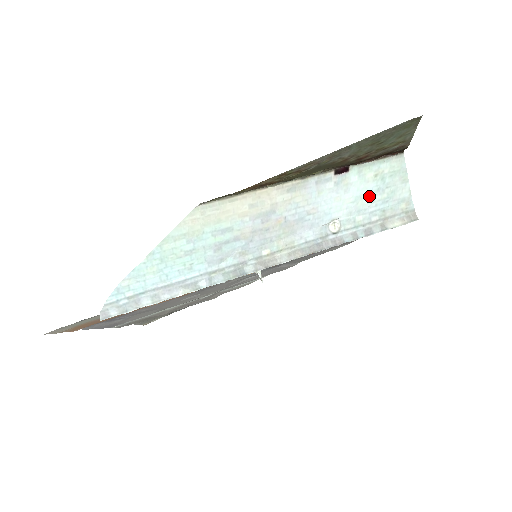
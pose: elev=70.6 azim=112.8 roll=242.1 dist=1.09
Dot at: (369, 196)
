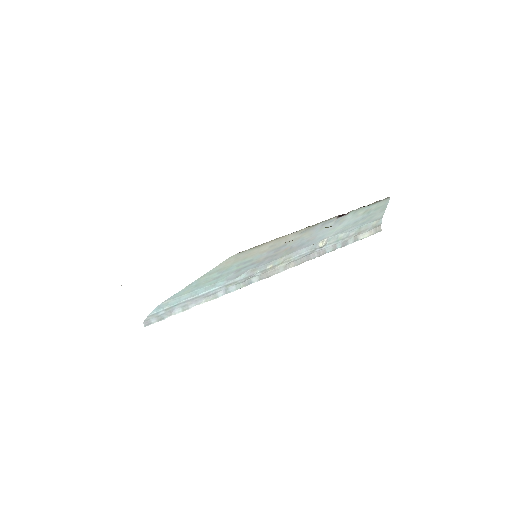
Dot at: (354, 223)
